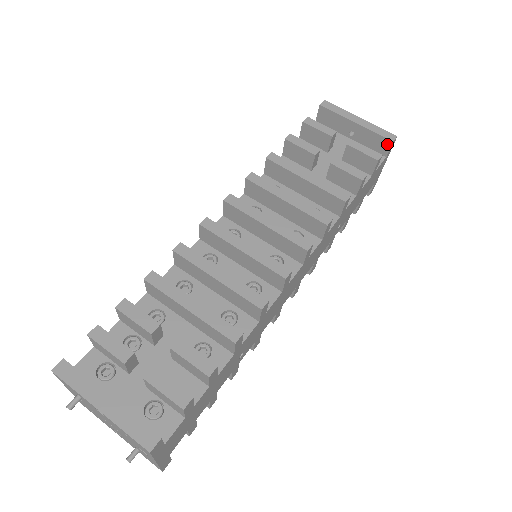
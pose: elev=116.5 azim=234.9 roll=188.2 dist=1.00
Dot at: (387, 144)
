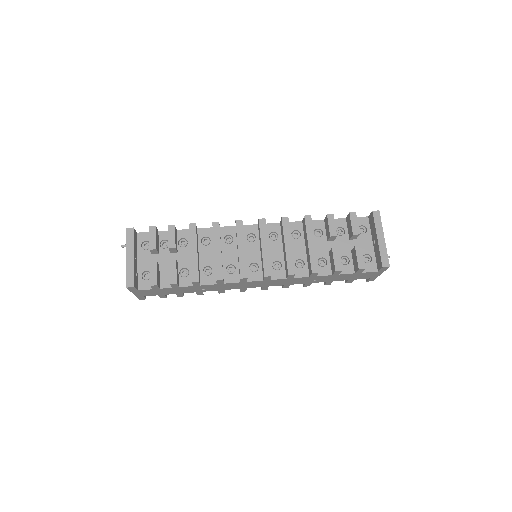
Dot at: (381, 265)
